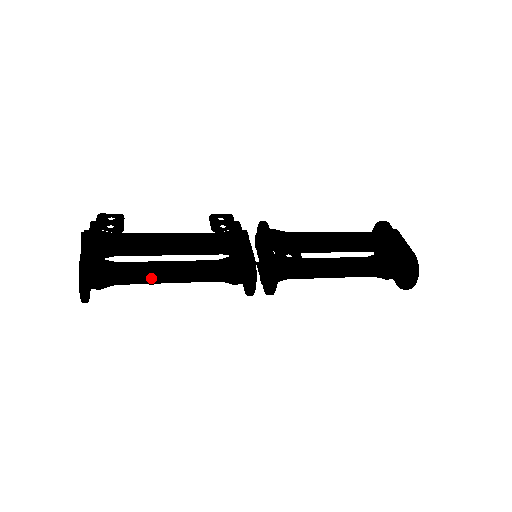
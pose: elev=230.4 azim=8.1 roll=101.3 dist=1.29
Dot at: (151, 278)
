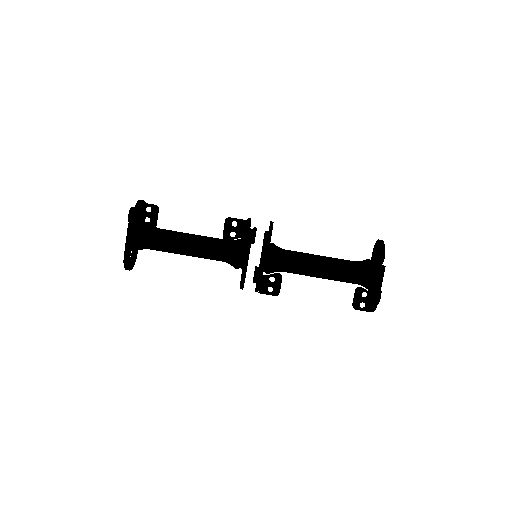
Dot at: occluded
